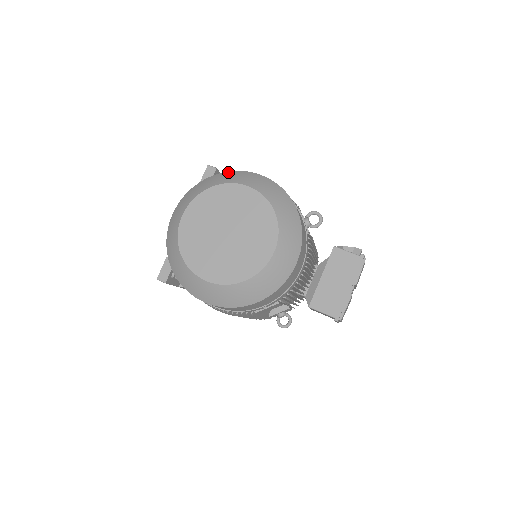
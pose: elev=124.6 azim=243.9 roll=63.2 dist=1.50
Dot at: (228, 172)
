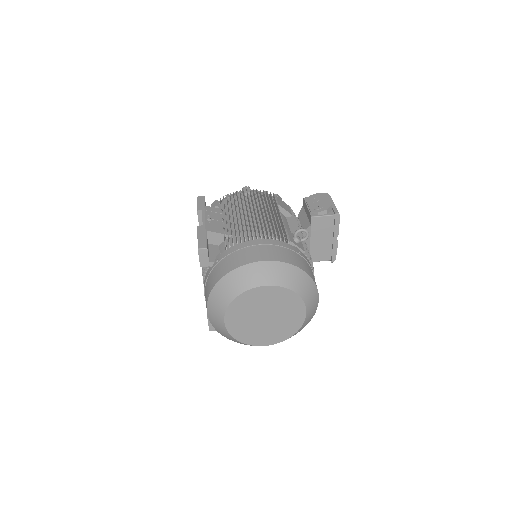
Dot at: (235, 272)
